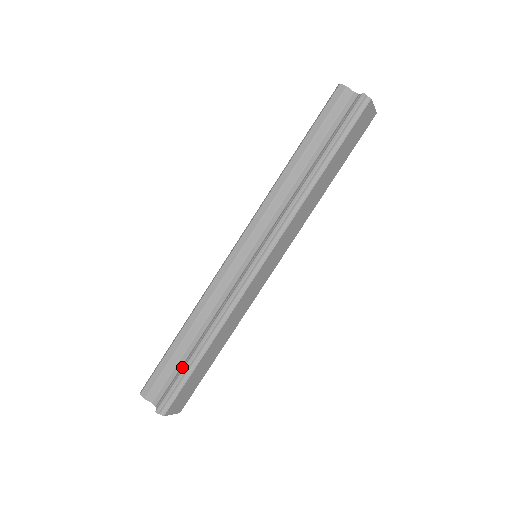
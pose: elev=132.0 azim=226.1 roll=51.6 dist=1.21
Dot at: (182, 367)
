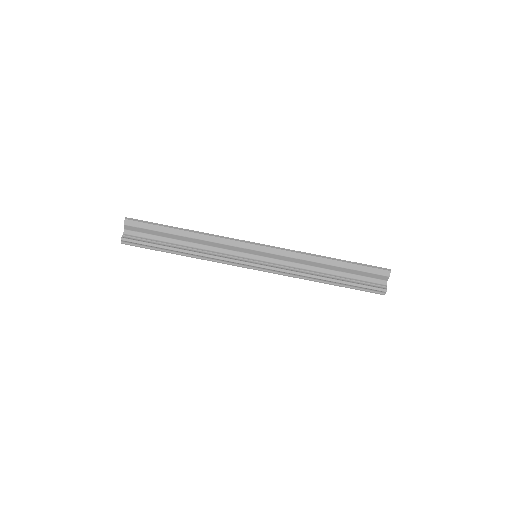
Dot at: (160, 242)
